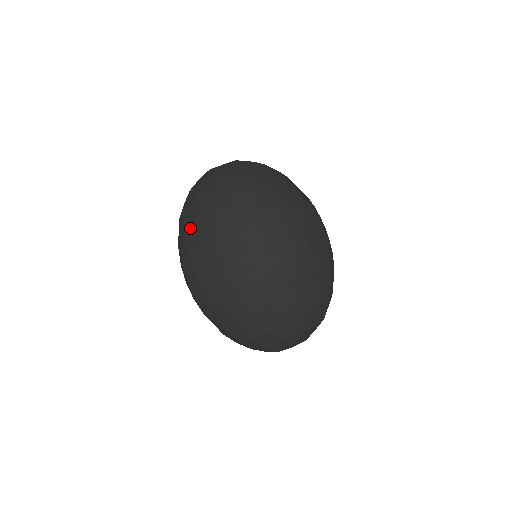
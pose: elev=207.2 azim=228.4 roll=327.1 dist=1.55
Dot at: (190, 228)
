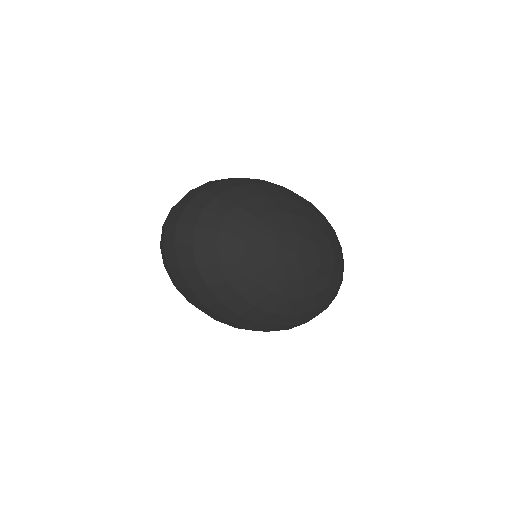
Dot at: occluded
